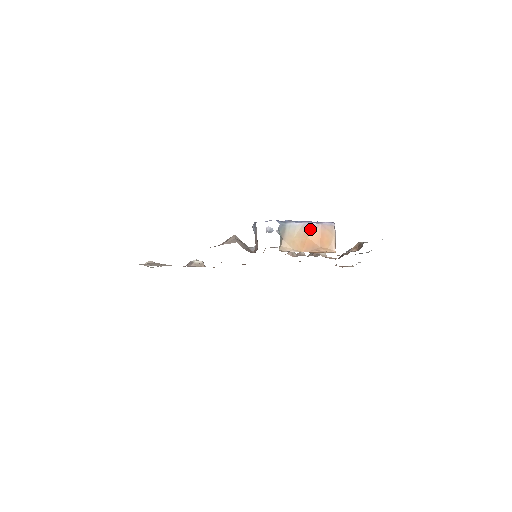
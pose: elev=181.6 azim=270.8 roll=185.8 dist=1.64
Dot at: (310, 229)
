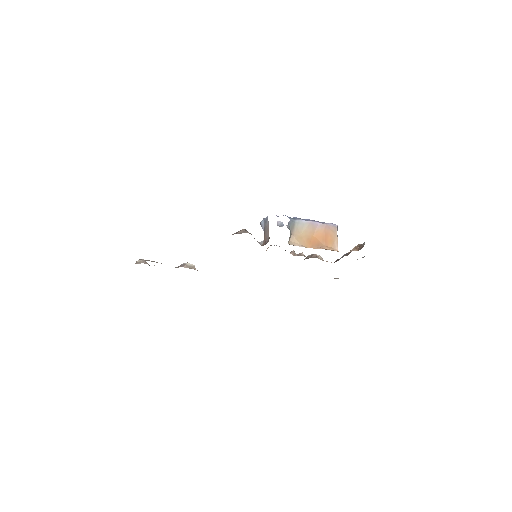
Dot at: (316, 228)
